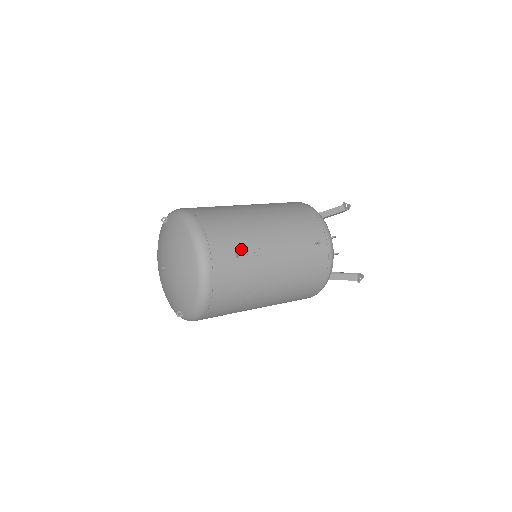
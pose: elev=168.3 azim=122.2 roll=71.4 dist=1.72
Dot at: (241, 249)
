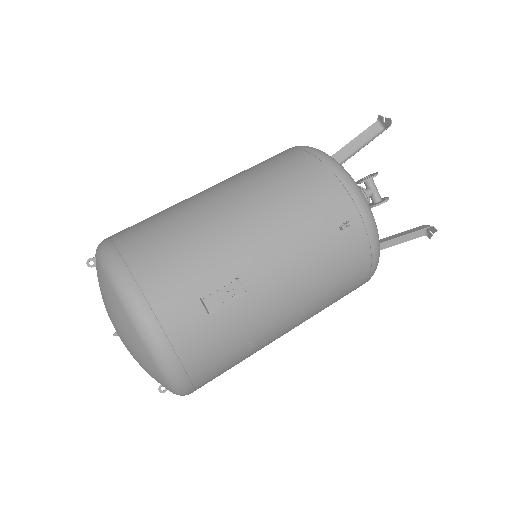
Dot at: (209, 299)
